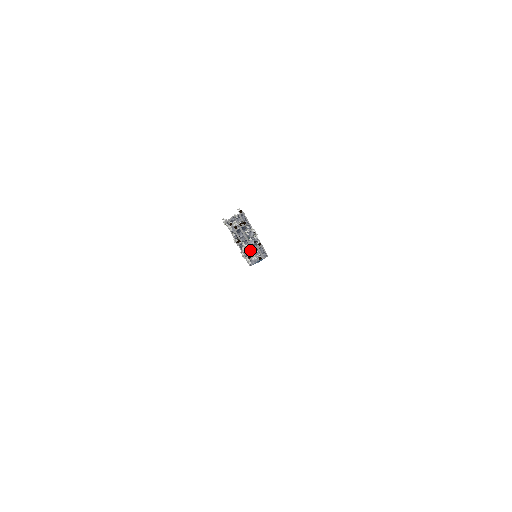
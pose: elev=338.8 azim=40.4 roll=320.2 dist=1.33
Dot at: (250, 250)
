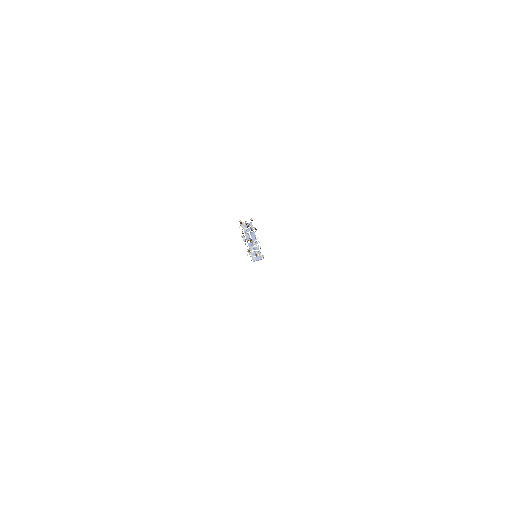
Dot at: (258, 249)
